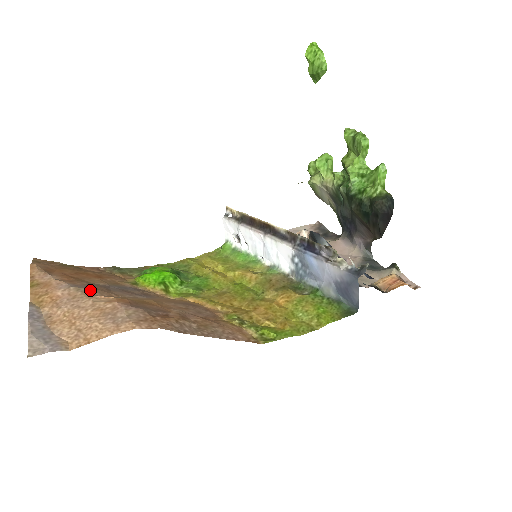
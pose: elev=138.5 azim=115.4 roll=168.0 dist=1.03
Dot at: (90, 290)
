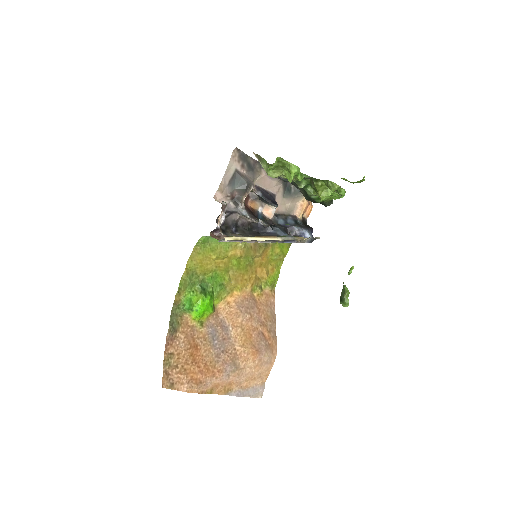
Dot at: (235, 365)
